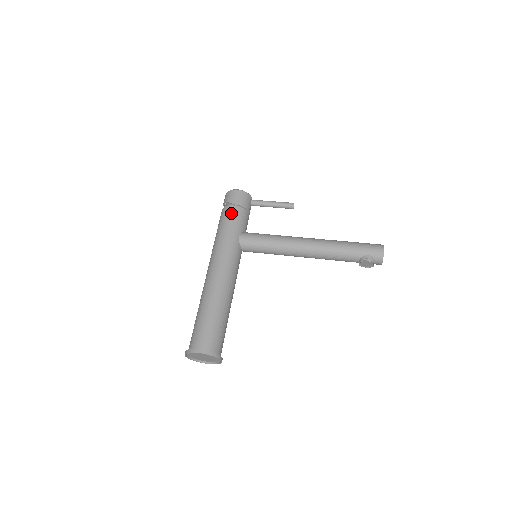
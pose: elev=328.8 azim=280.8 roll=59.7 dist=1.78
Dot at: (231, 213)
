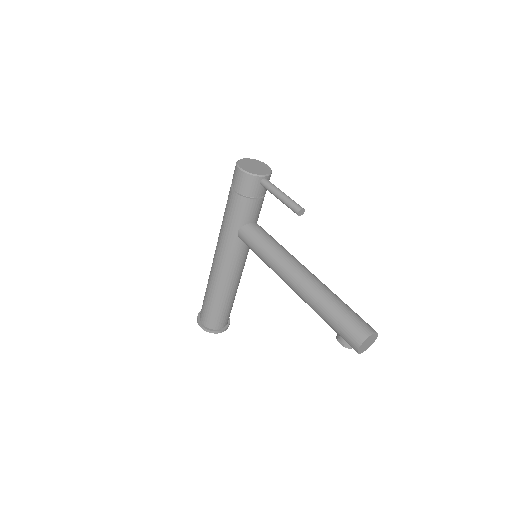
Dot at: (231, 201)
